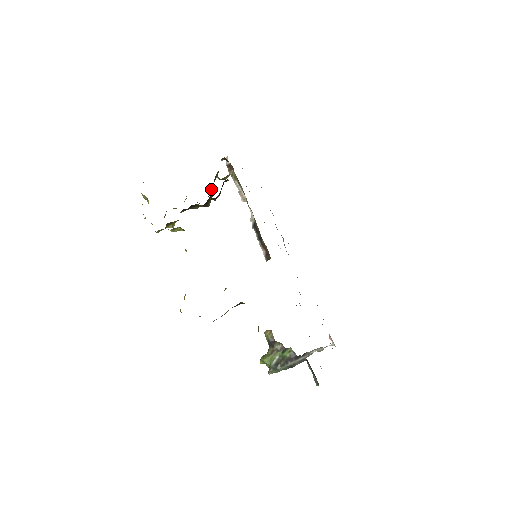
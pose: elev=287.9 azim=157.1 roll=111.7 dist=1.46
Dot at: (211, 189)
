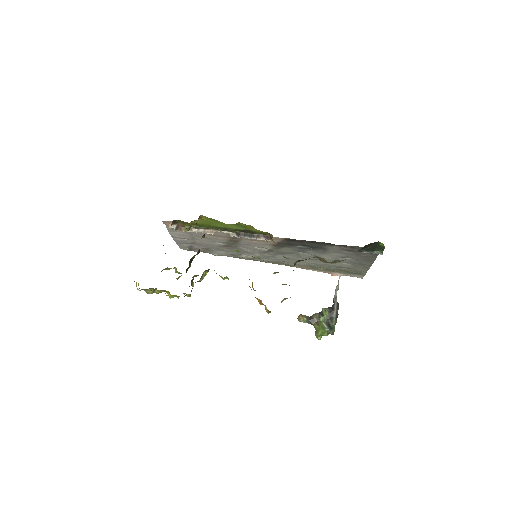
Dot at: occluded
